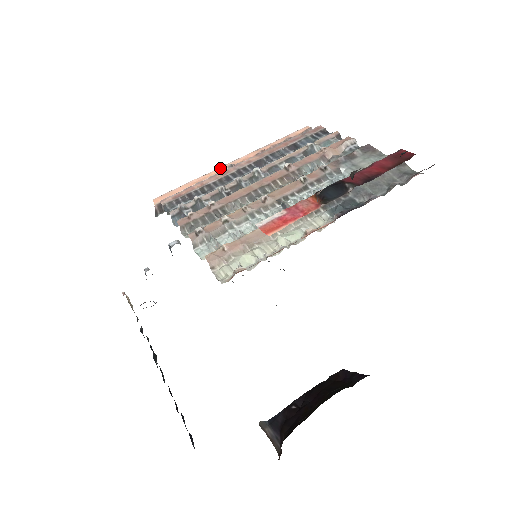
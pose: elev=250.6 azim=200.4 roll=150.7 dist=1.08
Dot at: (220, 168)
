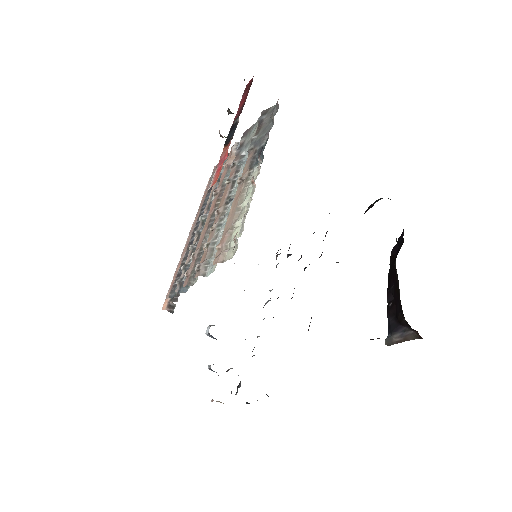
Dot at: occluded
